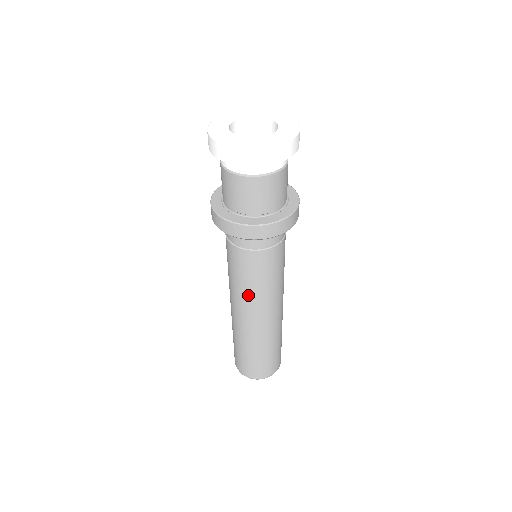
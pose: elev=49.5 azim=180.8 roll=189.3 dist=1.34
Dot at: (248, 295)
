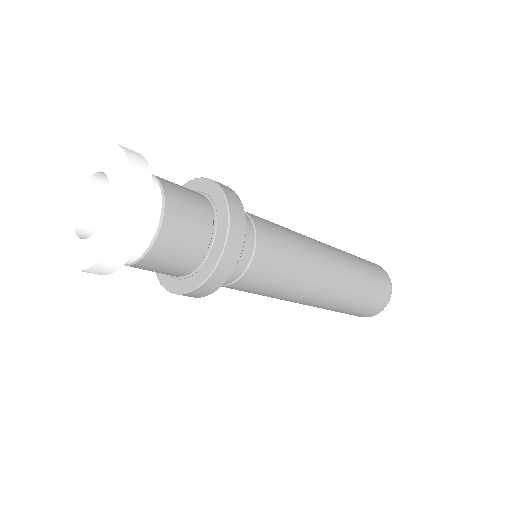
Dot at: (290, 292)
